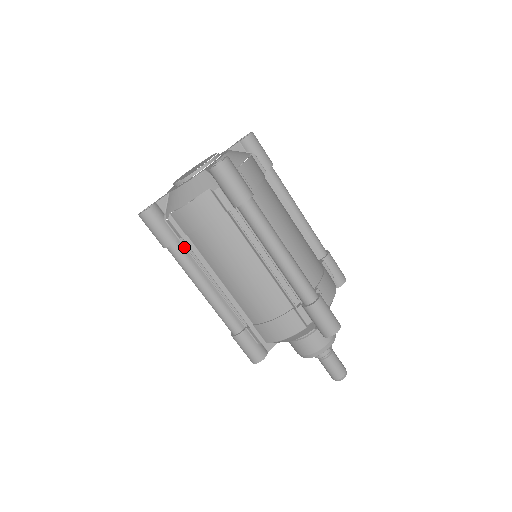
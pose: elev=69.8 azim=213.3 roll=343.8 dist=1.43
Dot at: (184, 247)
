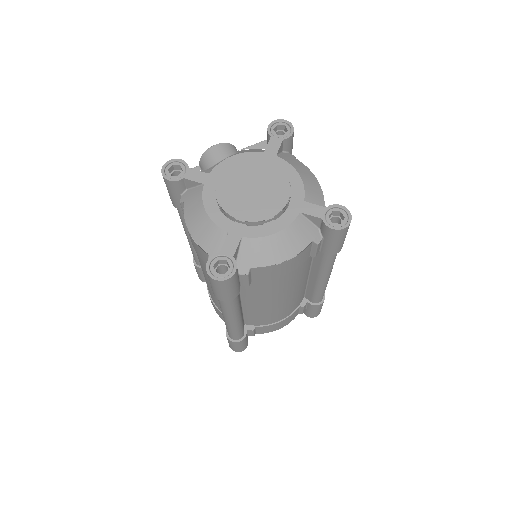
Dot at: occluded
